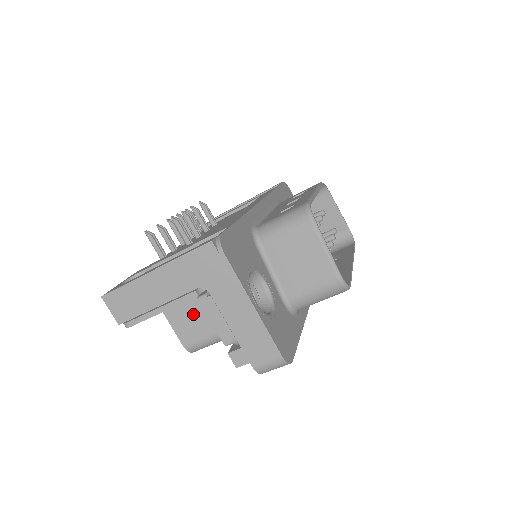
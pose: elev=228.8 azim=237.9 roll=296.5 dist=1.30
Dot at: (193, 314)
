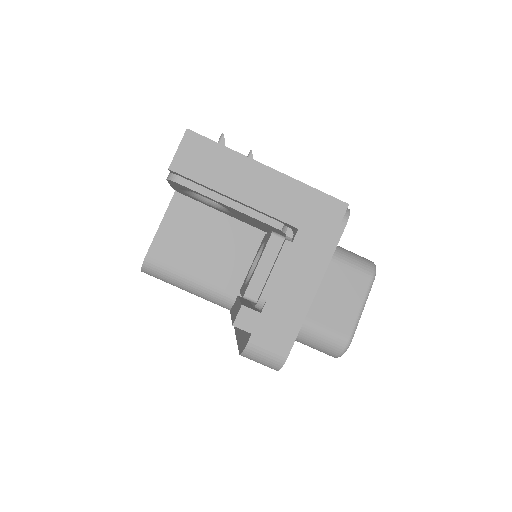
Dot at: (195, 240)
